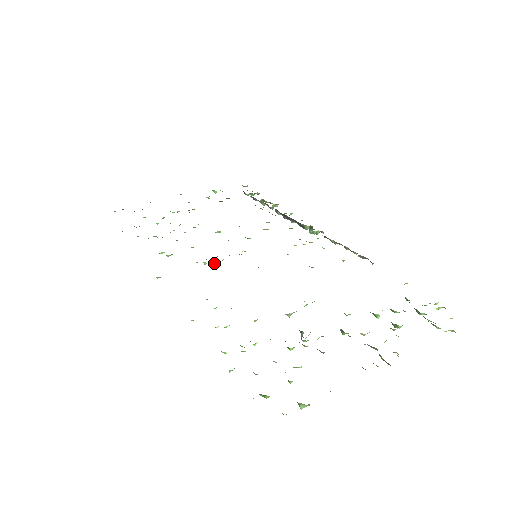
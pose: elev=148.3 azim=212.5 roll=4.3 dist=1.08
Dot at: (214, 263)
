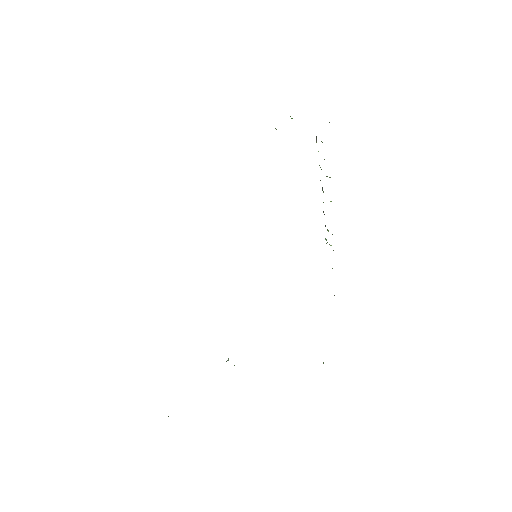
Dot at: occluded
